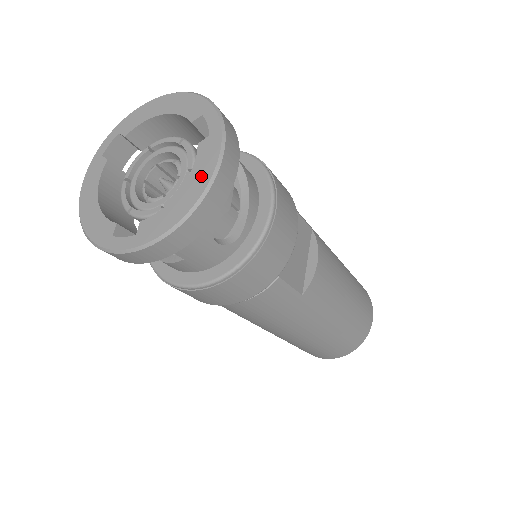
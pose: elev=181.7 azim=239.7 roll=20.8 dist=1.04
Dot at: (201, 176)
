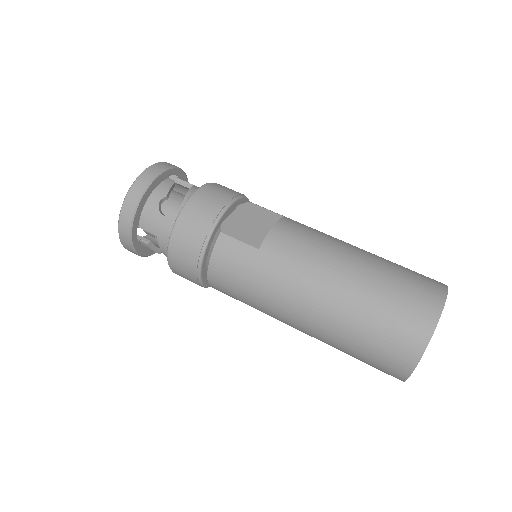
Dot at: occluded
